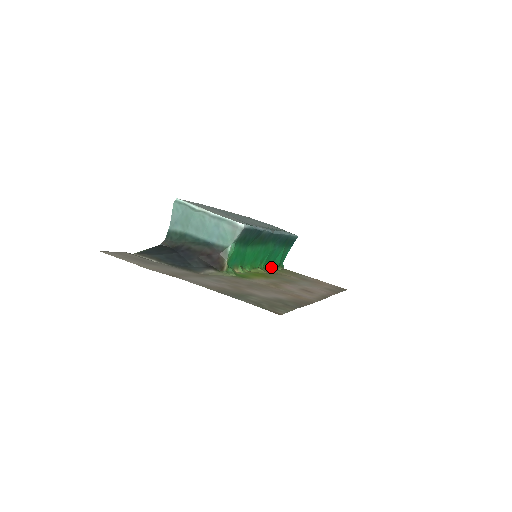
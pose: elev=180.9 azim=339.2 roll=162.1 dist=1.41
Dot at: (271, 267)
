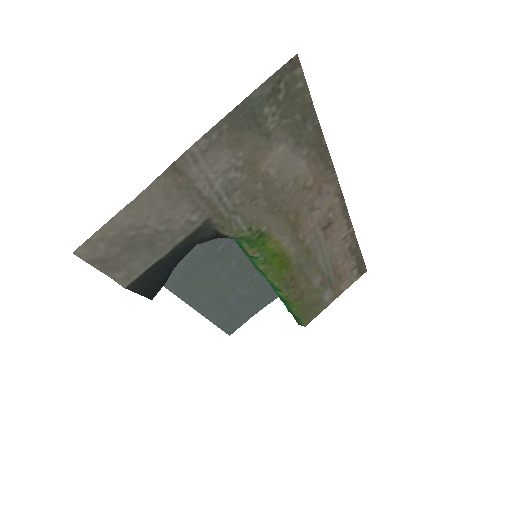
Dot at: (288, 305)
